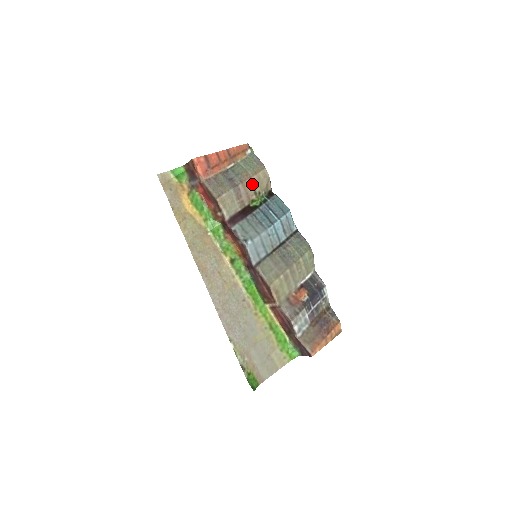
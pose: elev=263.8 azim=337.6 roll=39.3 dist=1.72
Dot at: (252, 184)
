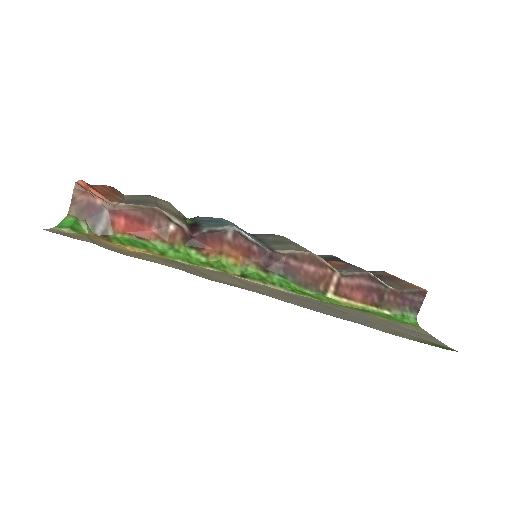
Dot at: occluded
